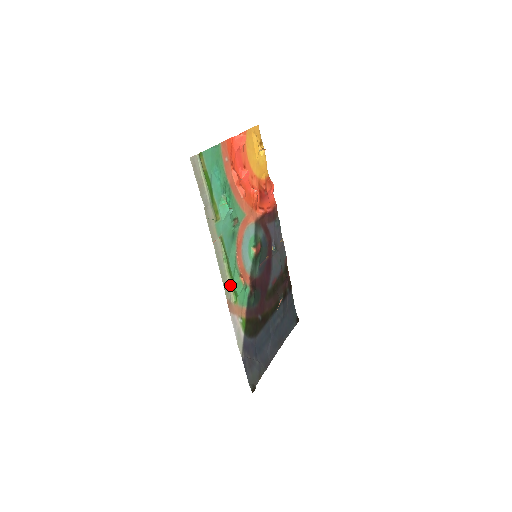
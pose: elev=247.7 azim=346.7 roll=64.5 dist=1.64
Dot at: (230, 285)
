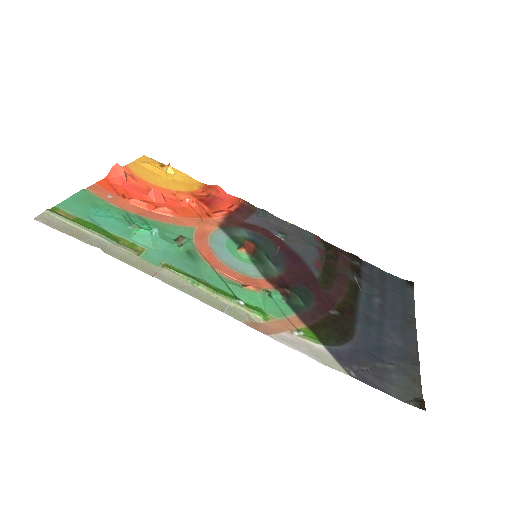
Dot at: (234, 305)
